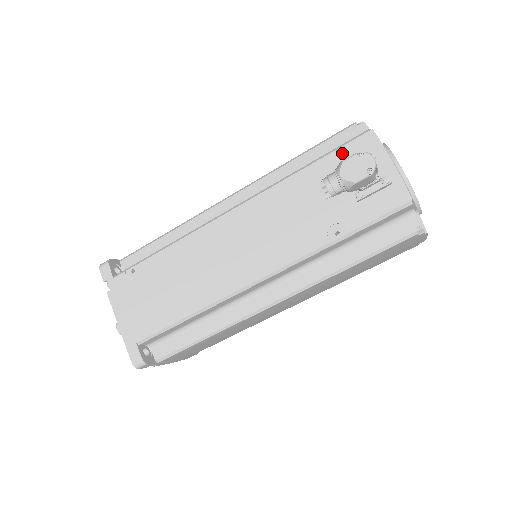
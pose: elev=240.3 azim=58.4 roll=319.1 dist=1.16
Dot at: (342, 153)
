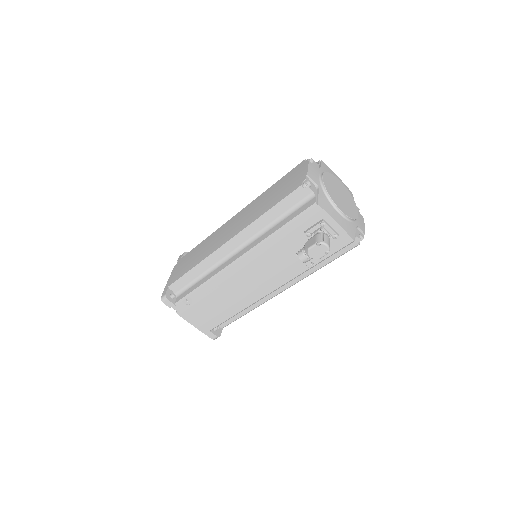
Dot at: (301, 221)
